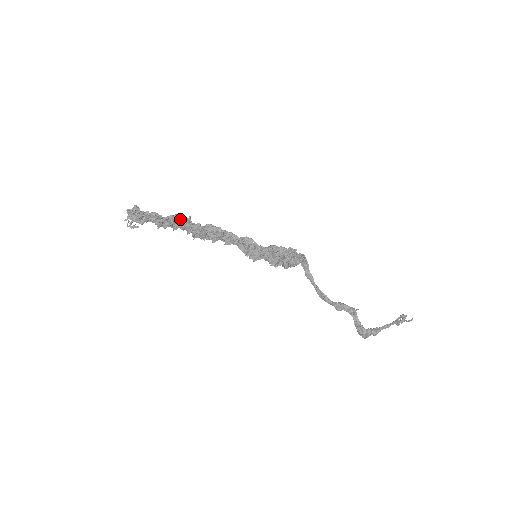
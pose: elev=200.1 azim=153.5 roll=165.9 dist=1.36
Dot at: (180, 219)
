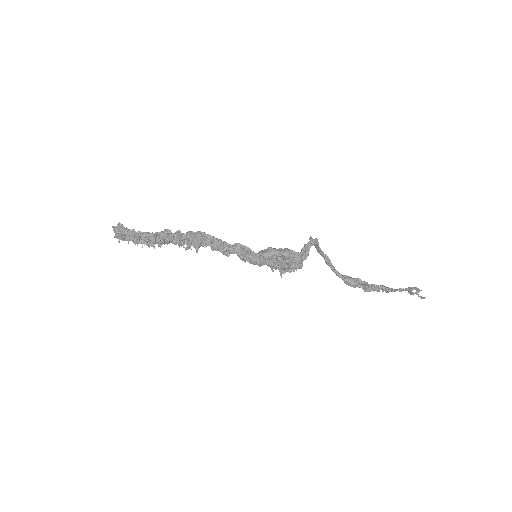
Dot at: (168, 237)
